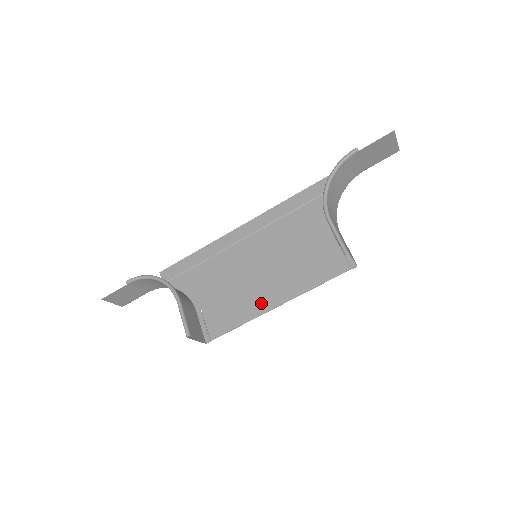
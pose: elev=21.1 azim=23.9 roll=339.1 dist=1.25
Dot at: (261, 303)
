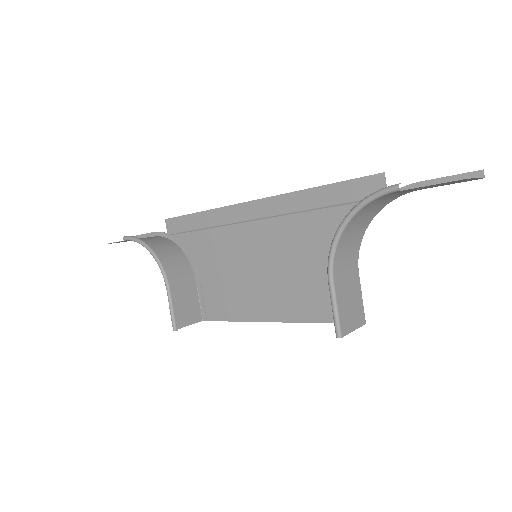
Dot at: (256, 309)
